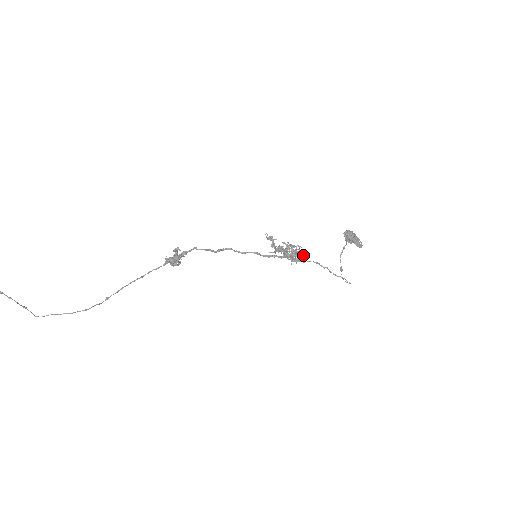
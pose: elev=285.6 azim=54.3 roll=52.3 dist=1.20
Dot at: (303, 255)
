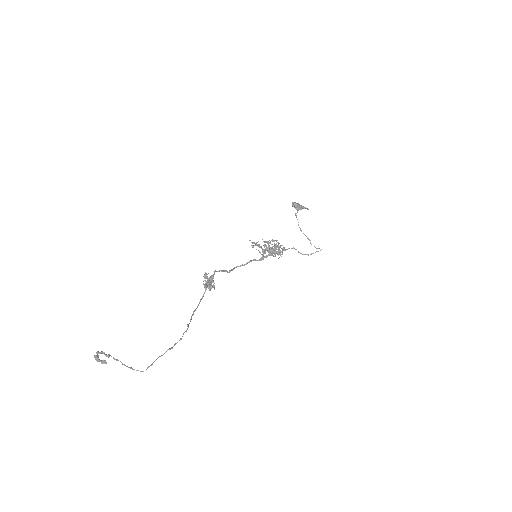
Dot at: (281, 245)
